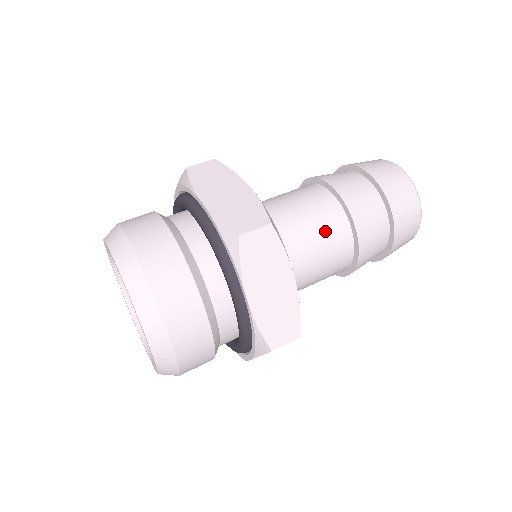
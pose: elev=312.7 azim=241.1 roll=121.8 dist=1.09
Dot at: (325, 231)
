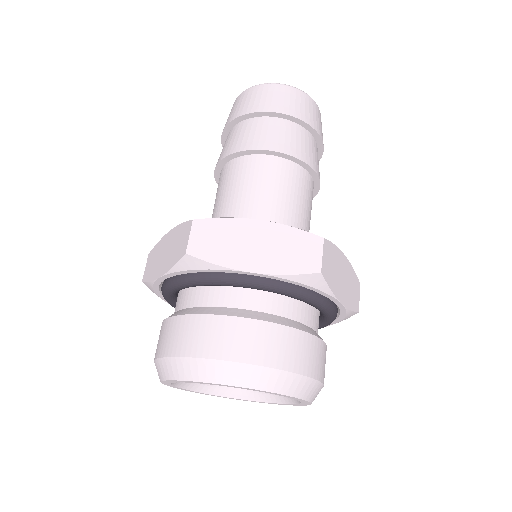
Dot at: (252, 179)
